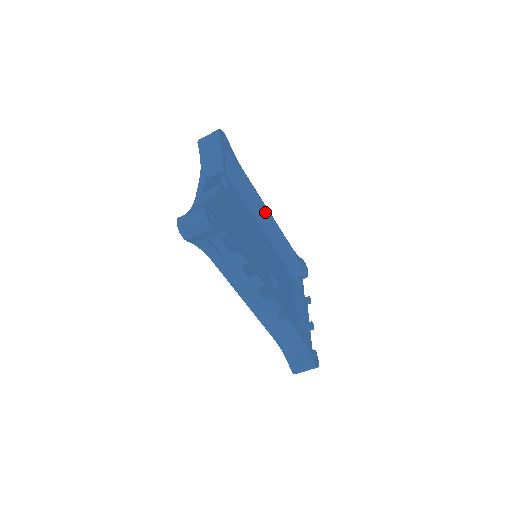
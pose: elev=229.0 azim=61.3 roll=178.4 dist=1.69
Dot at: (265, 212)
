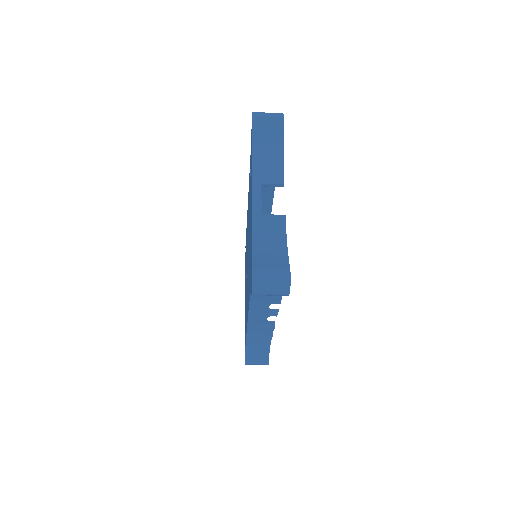
Dot at: (270, 198)
